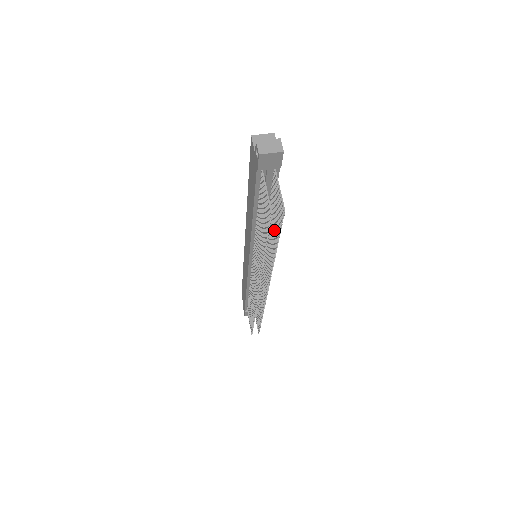
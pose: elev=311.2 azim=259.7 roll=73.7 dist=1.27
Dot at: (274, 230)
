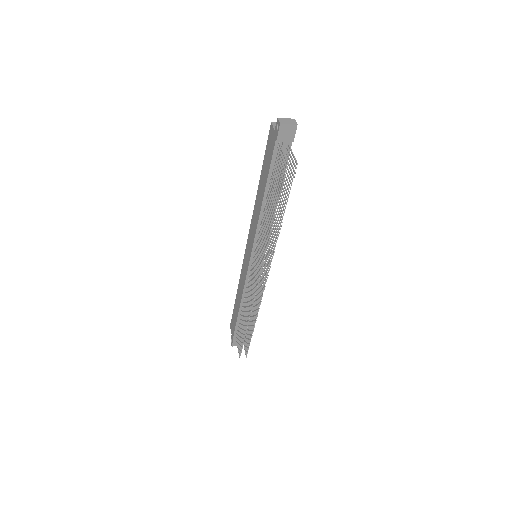
Dot at: (282, 200)
